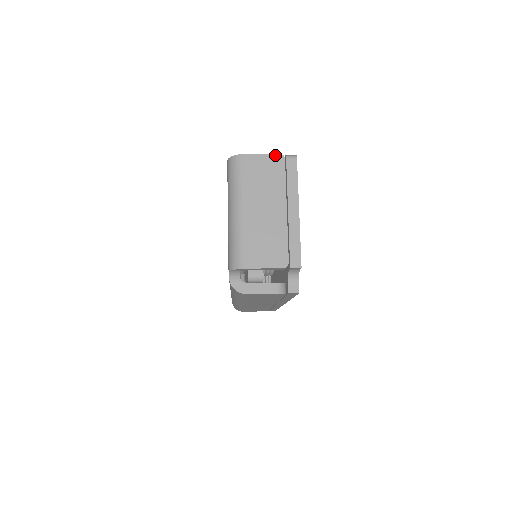
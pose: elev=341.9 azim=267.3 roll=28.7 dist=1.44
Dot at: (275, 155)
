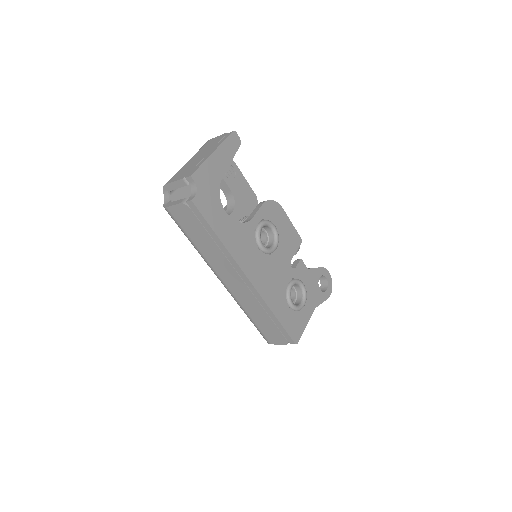
Dot at: (223, 134)
